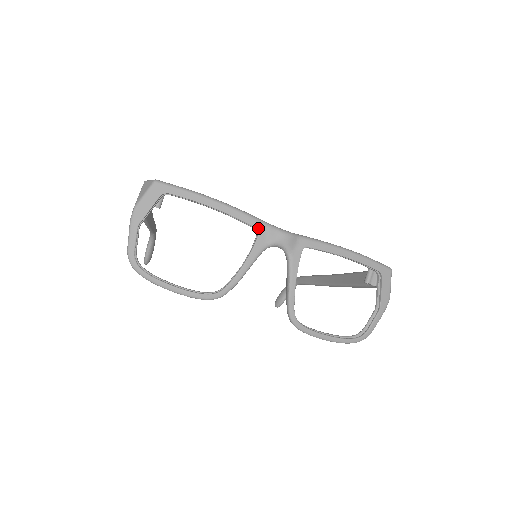
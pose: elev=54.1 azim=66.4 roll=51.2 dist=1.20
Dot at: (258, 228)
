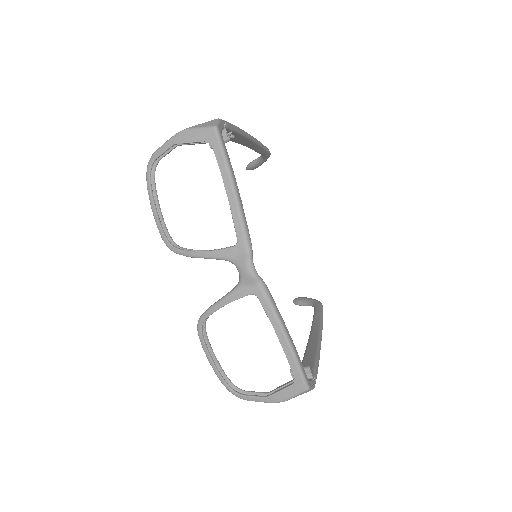
Dot at: (238, 242)
